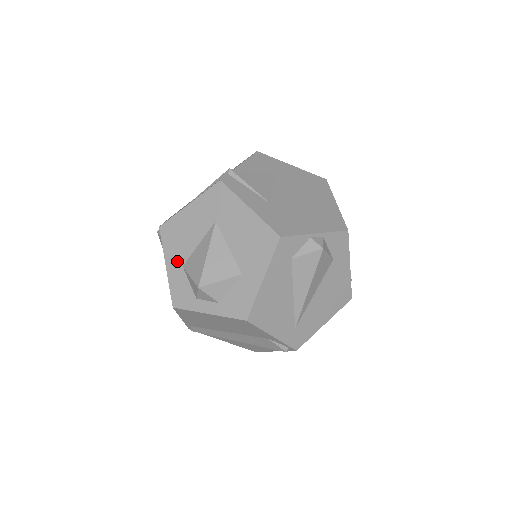
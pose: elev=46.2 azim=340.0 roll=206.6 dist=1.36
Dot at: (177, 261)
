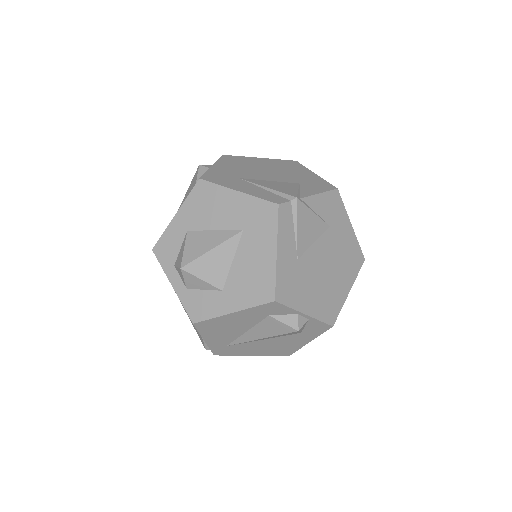
Dot at: (187, 222)
